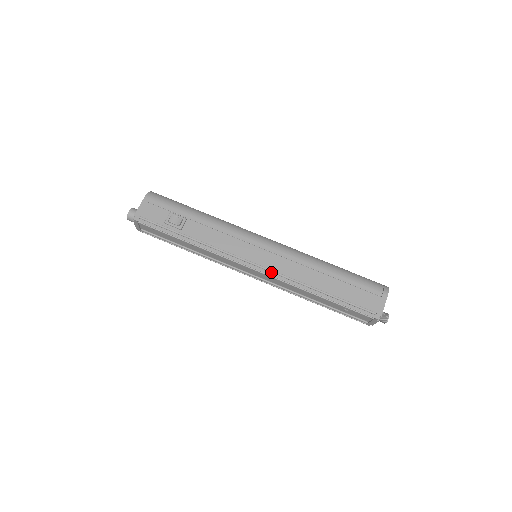
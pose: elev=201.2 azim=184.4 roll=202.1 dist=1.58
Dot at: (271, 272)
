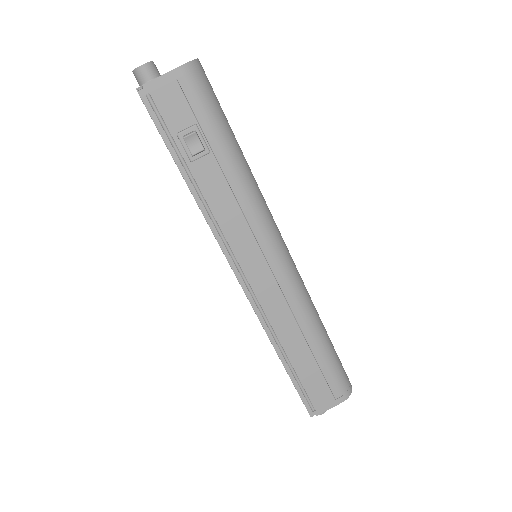
Dot at: (253, 298)
